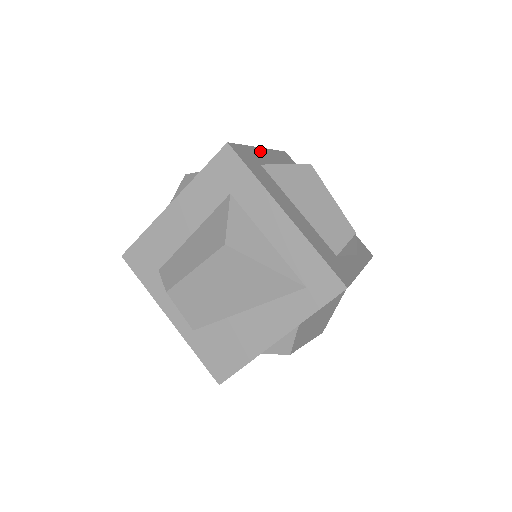
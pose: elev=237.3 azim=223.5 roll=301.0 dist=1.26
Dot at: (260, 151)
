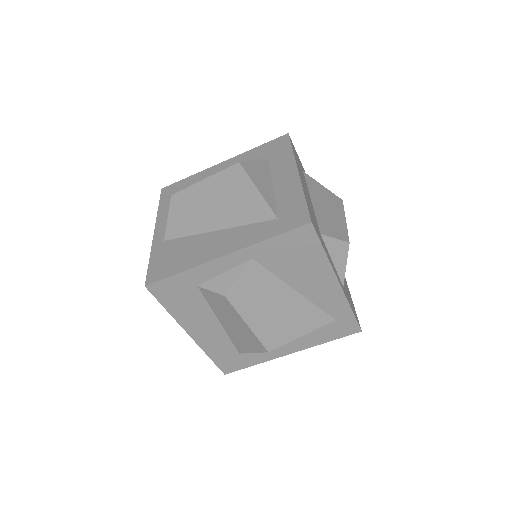
Dot at: occluded
